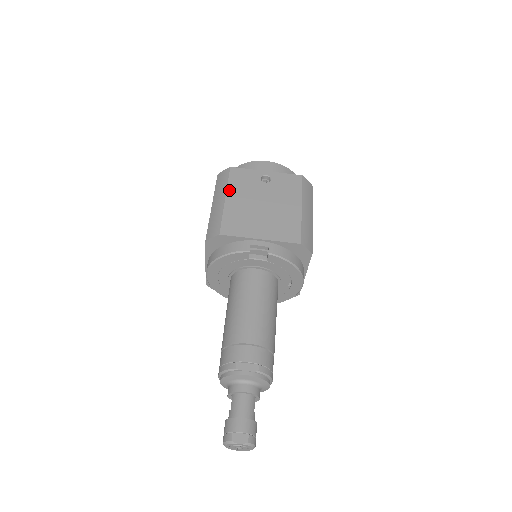
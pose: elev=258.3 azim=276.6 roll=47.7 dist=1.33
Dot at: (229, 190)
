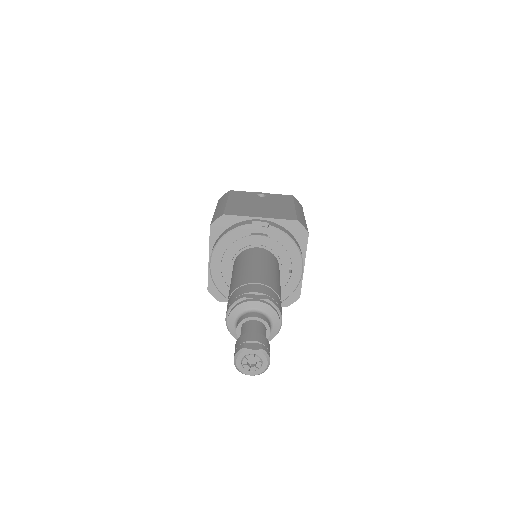
Dot at: (230, 198)
